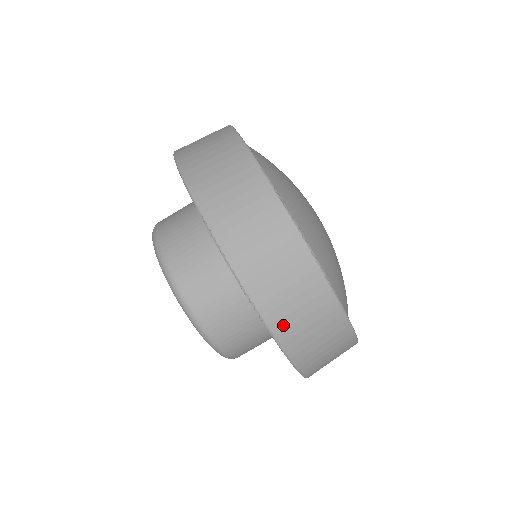
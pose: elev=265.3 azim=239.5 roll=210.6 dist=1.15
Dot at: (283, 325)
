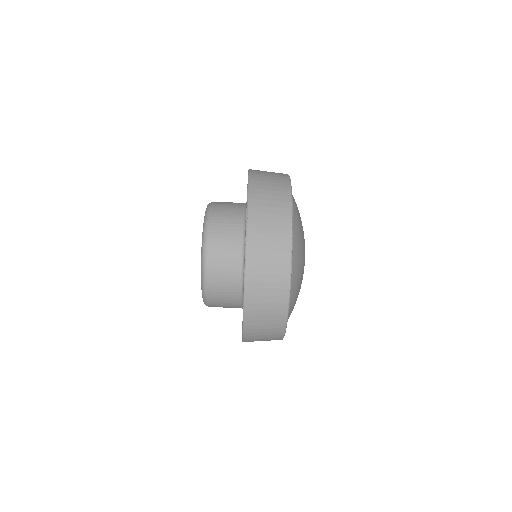
Dot at: (255, 246)
